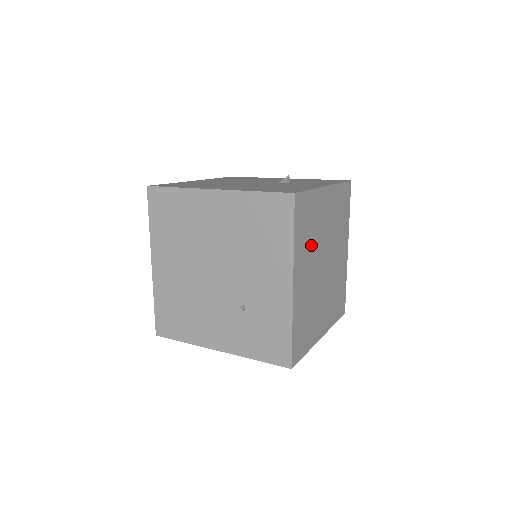
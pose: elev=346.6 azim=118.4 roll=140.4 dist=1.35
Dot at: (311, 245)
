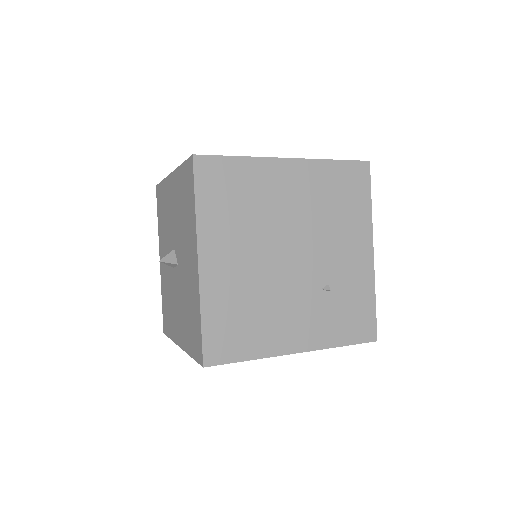
Dot at: occluded
